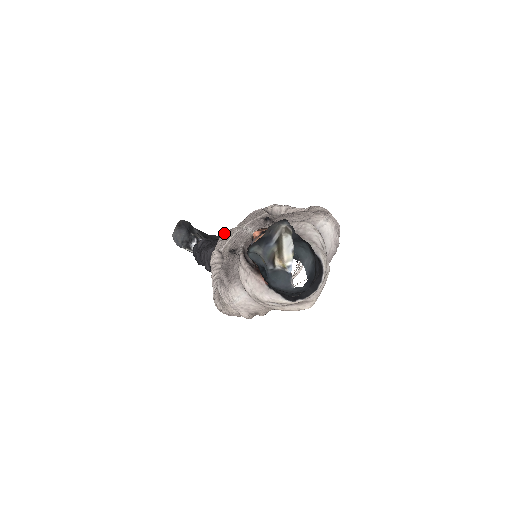
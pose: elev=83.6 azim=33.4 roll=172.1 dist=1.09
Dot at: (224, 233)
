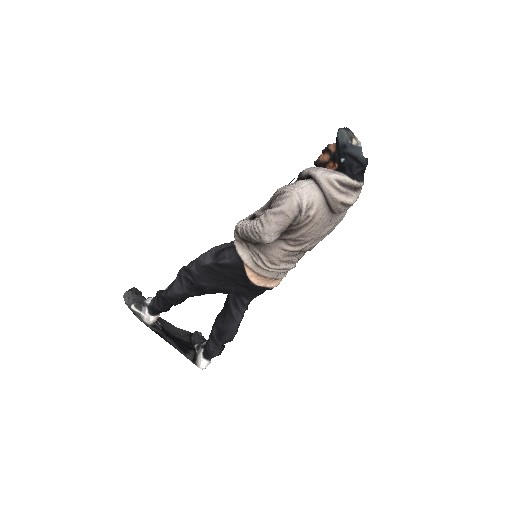
Dot at: occluded
